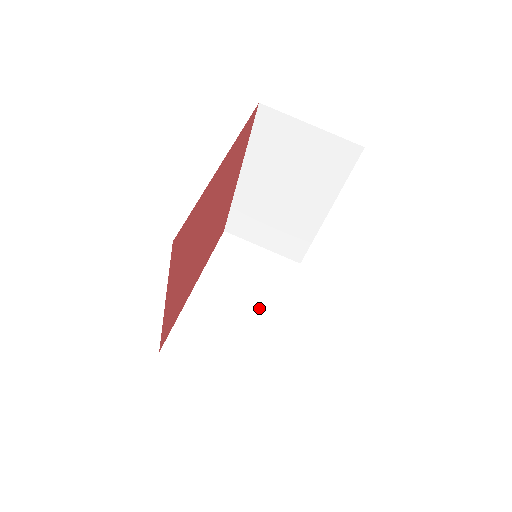
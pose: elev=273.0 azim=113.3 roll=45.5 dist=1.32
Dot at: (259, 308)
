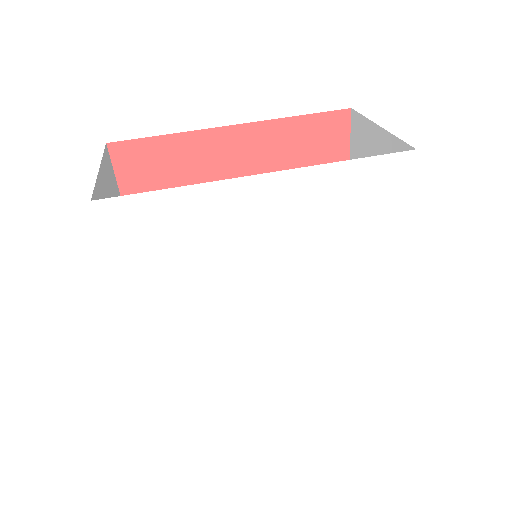
Dot at: occluded
